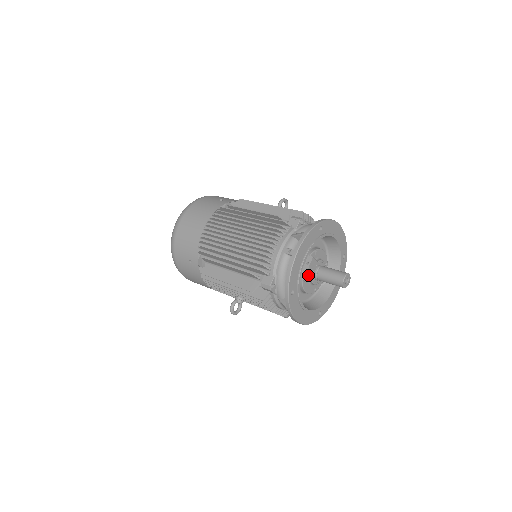
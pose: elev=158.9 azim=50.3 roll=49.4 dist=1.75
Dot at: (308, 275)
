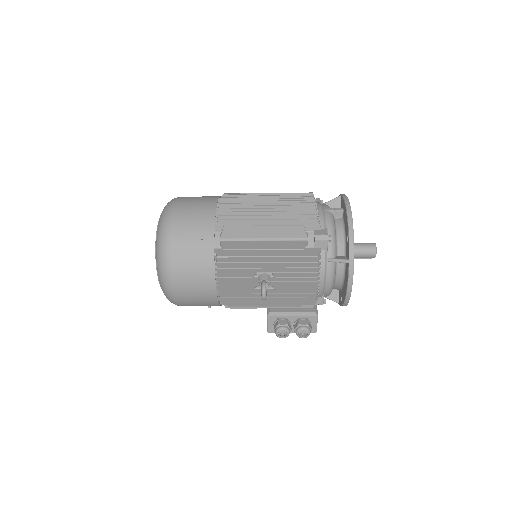
Dot at: occluded
